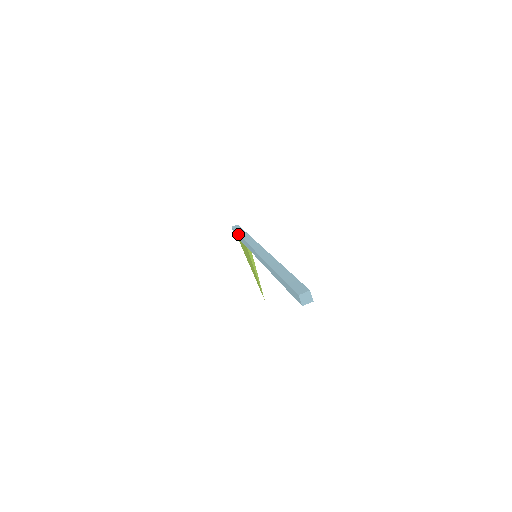
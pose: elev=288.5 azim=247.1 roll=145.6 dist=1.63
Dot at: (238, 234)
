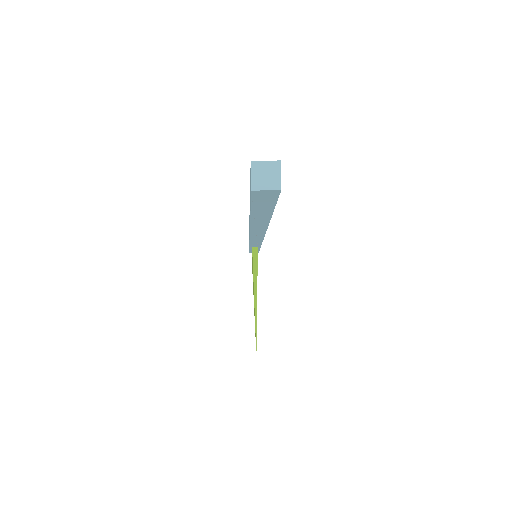
Dot at: occluded
